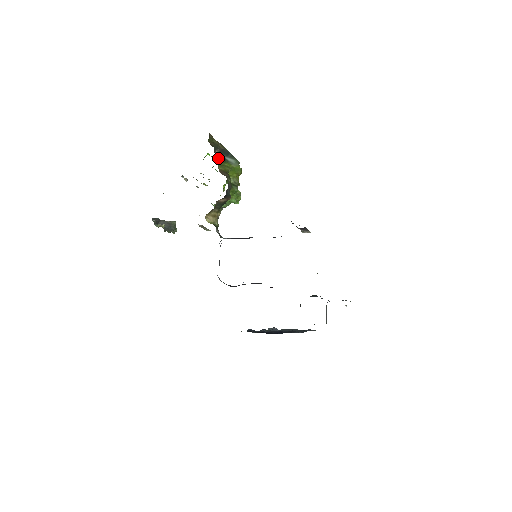
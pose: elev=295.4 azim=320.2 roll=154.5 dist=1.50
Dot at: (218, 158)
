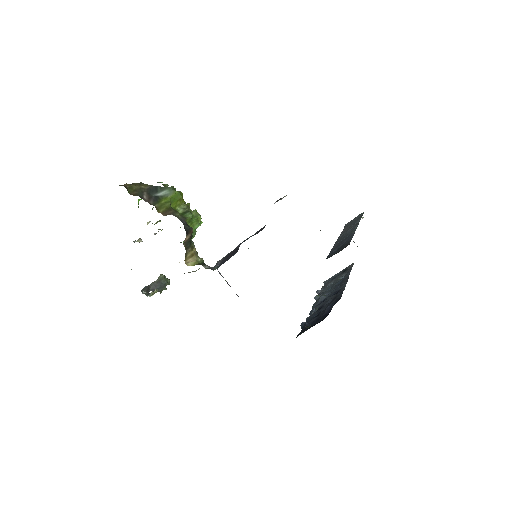
Dot at: (151, 203)
